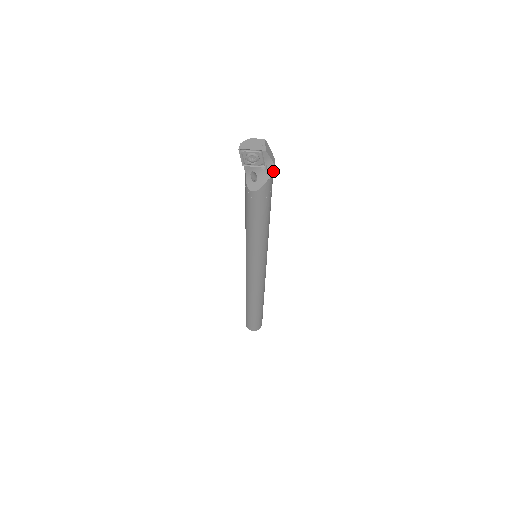
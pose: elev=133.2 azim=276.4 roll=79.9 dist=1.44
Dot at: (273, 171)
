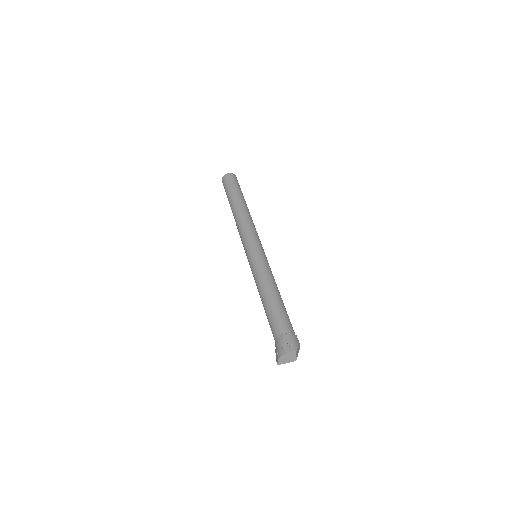
Dot at: occluded
